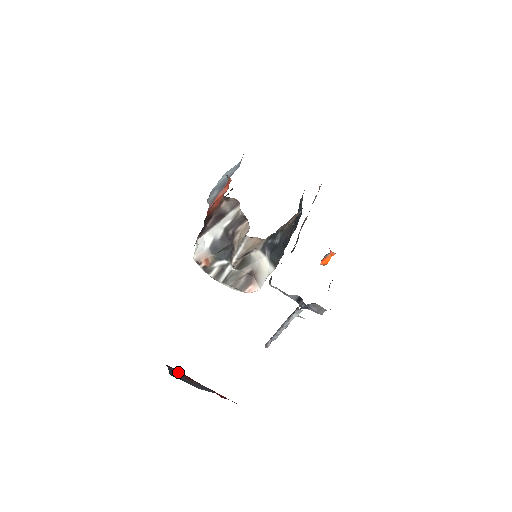
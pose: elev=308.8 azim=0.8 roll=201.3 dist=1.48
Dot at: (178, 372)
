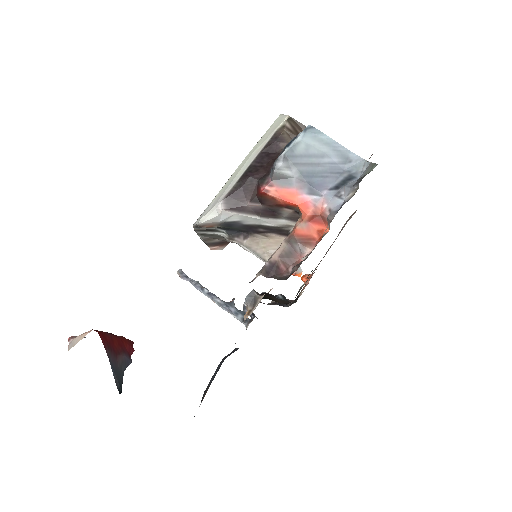
Dot at: (112, 352)
